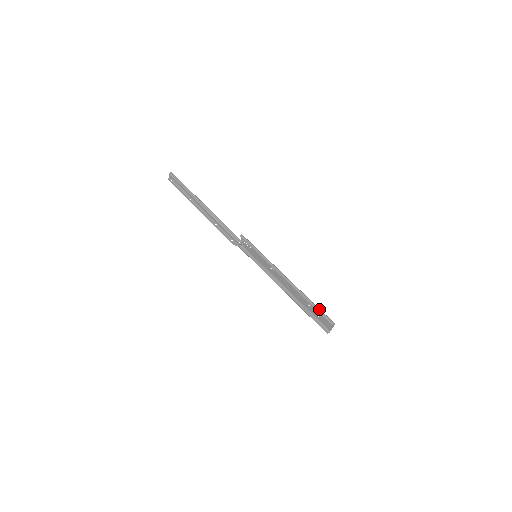
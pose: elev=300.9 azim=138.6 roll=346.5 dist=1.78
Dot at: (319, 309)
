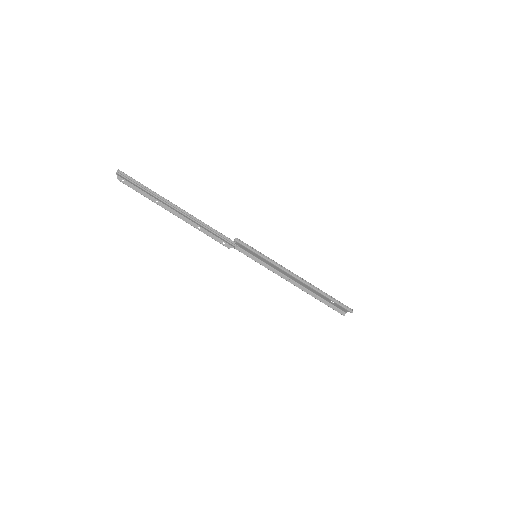
Dot at: (336, 301)
